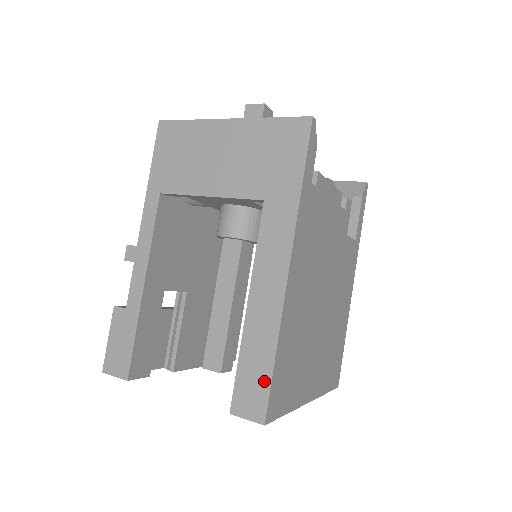
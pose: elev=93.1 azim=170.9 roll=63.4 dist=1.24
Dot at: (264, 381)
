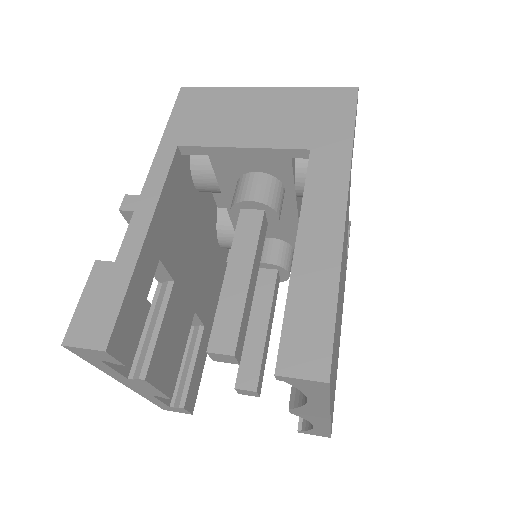
Dot at: (324, 327)
